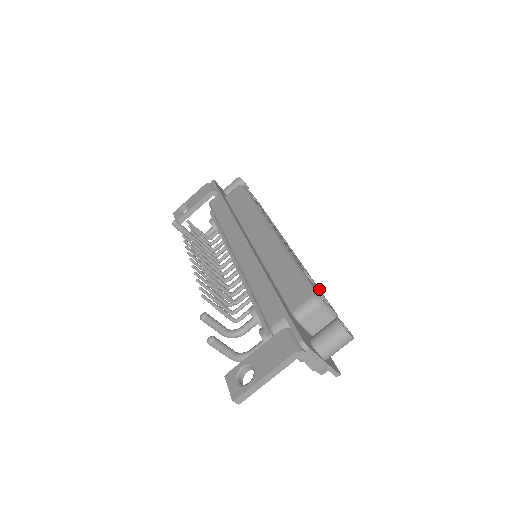
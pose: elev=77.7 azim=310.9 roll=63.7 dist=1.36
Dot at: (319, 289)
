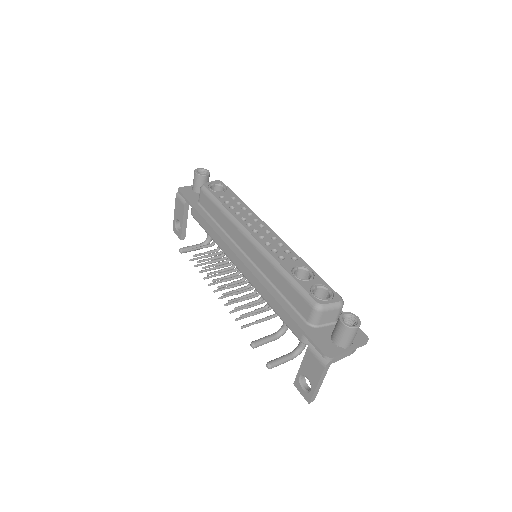
Dot at: (317, 276)
